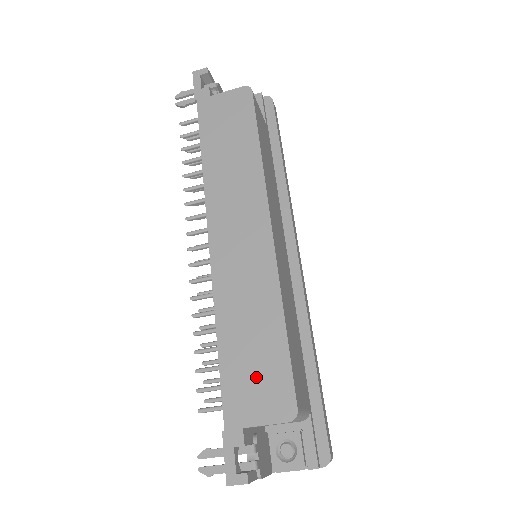
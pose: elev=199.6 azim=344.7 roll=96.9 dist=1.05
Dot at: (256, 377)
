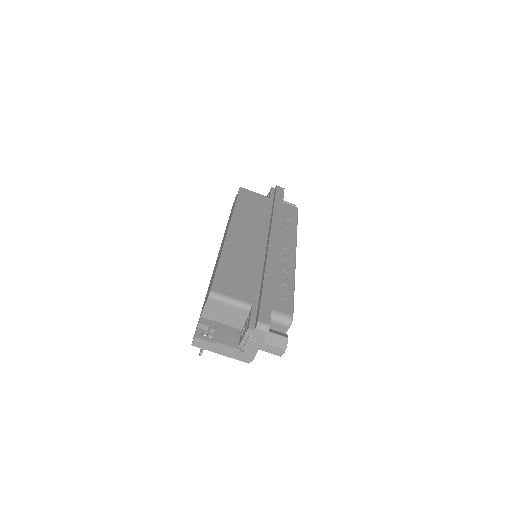
Dot at: occluded
